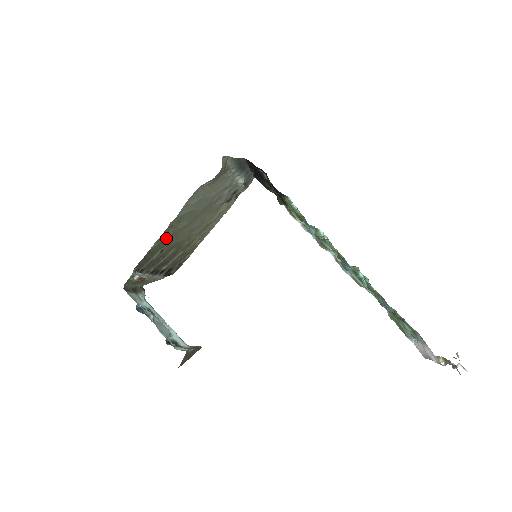
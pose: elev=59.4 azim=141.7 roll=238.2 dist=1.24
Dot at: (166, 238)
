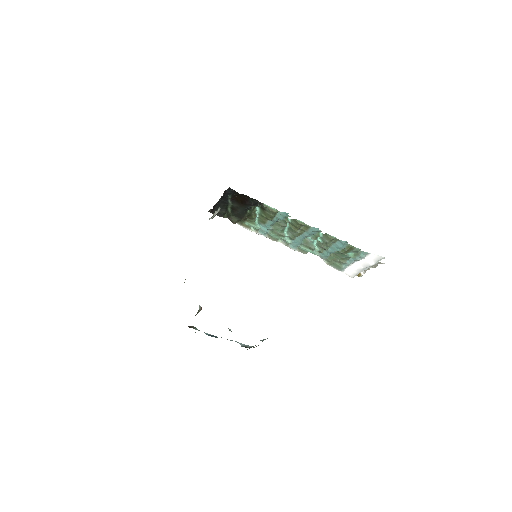
Dot at: occluded
